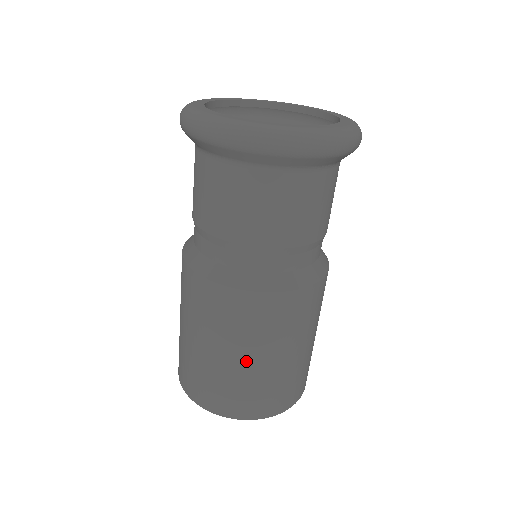
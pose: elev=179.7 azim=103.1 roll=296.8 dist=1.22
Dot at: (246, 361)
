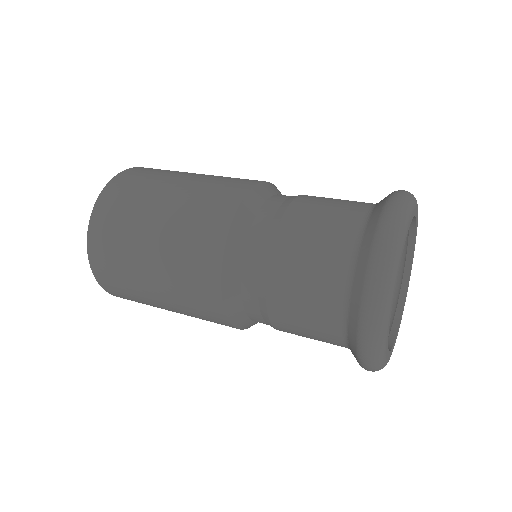
Dot at: occluded
